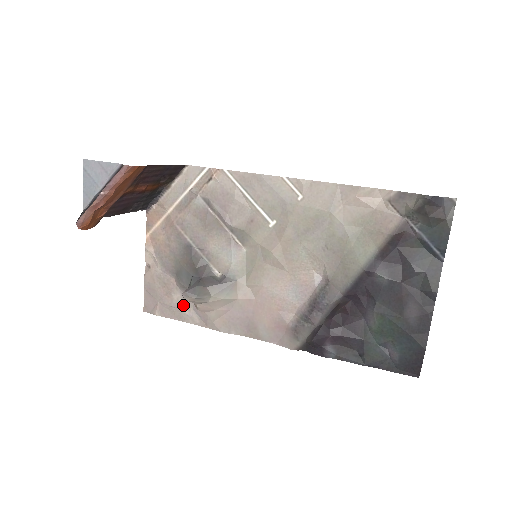
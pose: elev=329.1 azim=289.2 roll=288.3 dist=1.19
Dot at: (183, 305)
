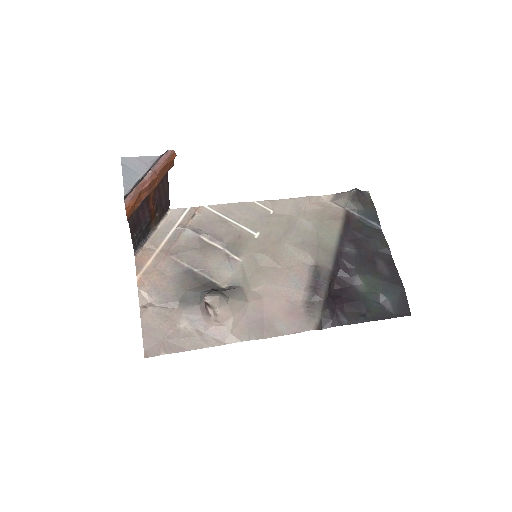
Dot at: (193, 331)
